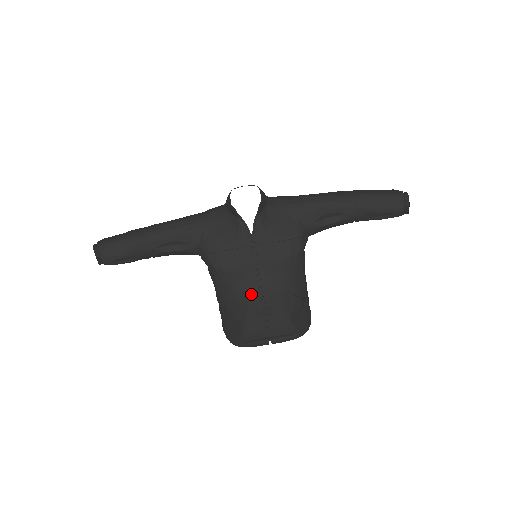
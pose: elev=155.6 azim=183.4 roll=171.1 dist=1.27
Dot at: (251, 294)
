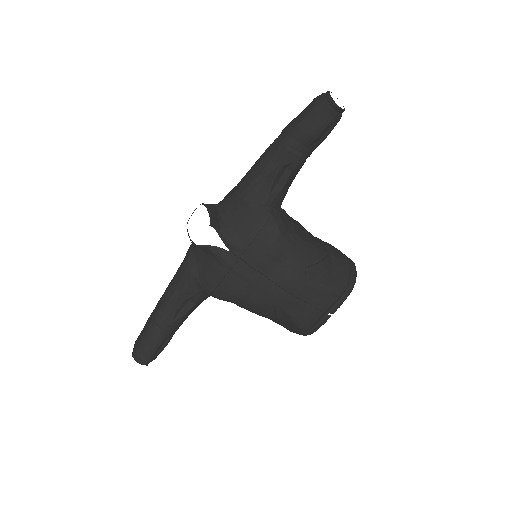
Dot at: (274, 297)
